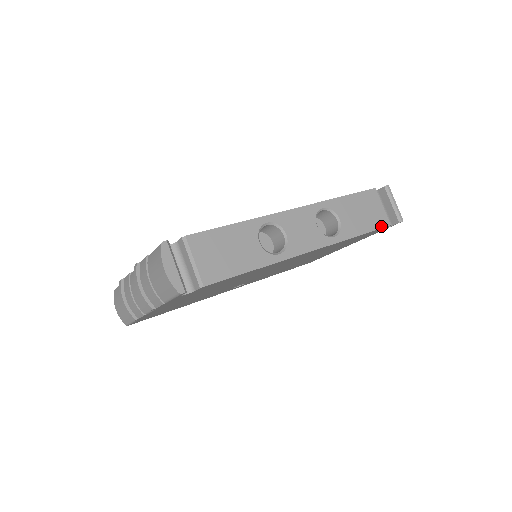
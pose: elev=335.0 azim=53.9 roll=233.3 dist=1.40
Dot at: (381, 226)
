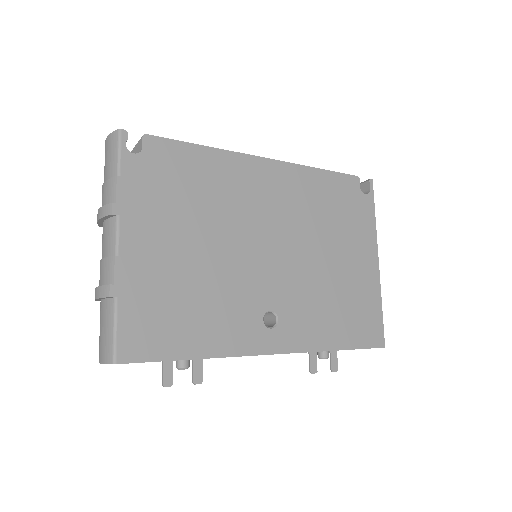
Dot at: (346, 175)
